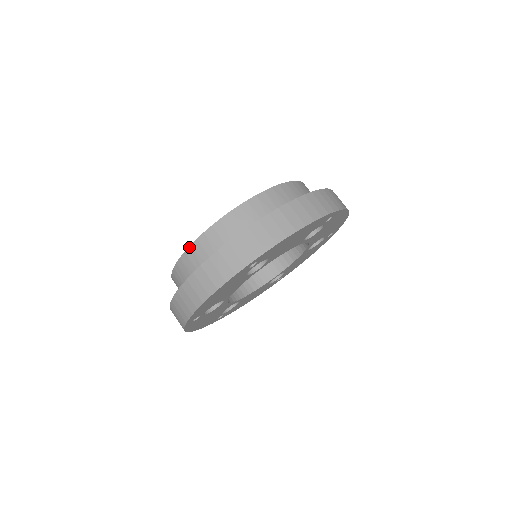
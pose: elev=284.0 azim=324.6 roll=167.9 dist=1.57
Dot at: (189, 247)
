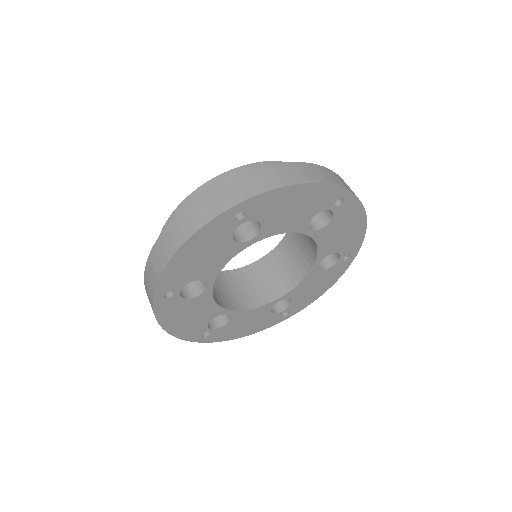
Dot at: (271, 161)
